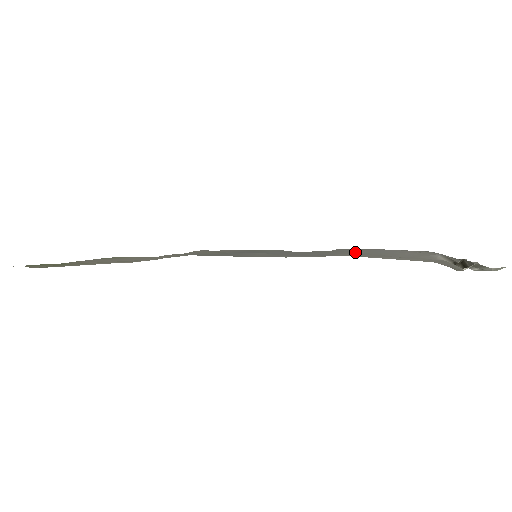
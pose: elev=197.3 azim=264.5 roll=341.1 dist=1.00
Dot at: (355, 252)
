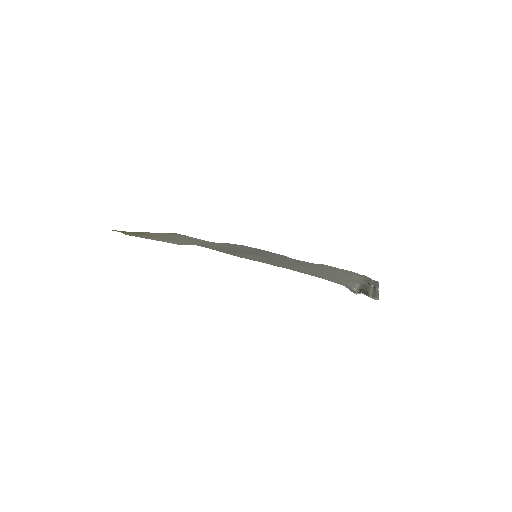
Dot at: (319, 269)
